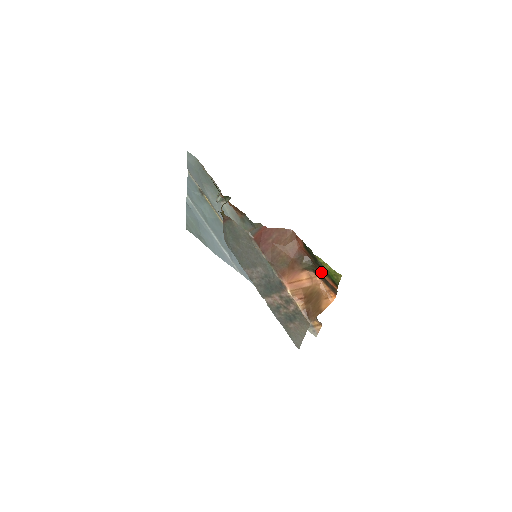
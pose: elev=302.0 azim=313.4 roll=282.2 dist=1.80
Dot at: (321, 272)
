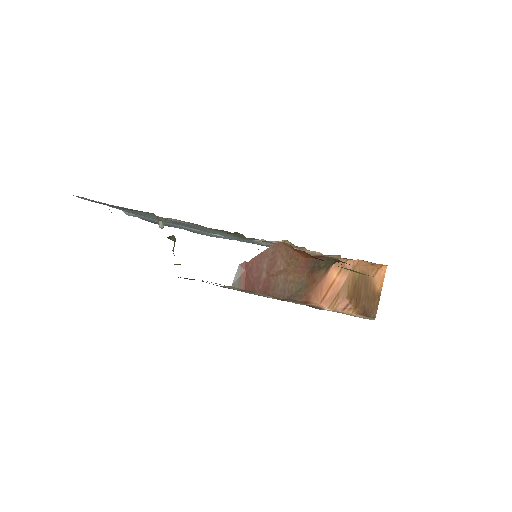
Dot at: occluded
